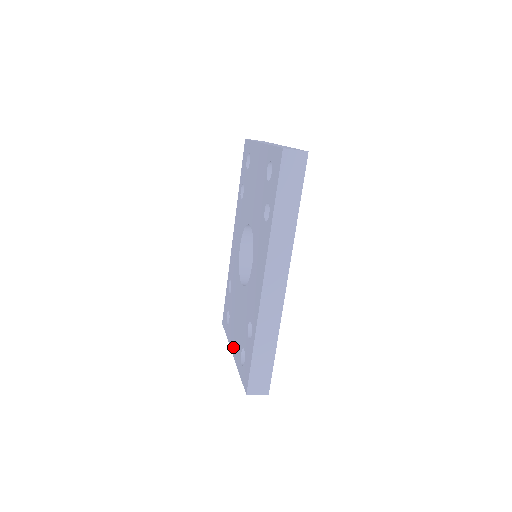
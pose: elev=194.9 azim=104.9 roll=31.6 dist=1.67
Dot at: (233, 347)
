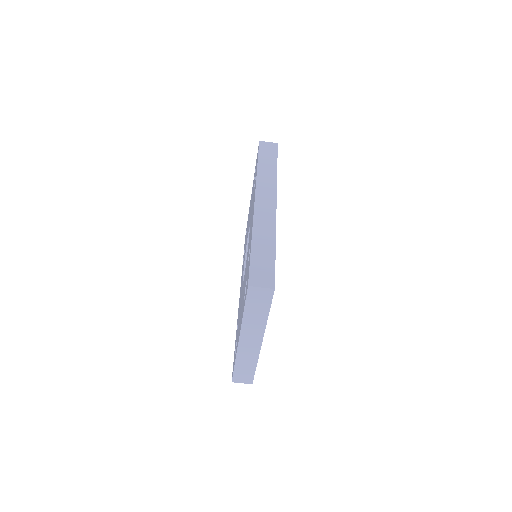
Dot at: (239, 332)
